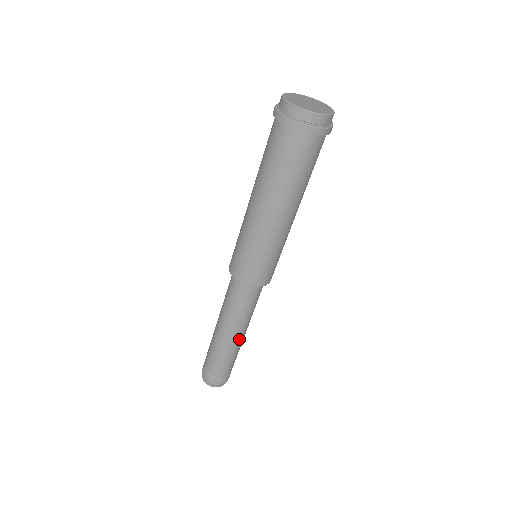
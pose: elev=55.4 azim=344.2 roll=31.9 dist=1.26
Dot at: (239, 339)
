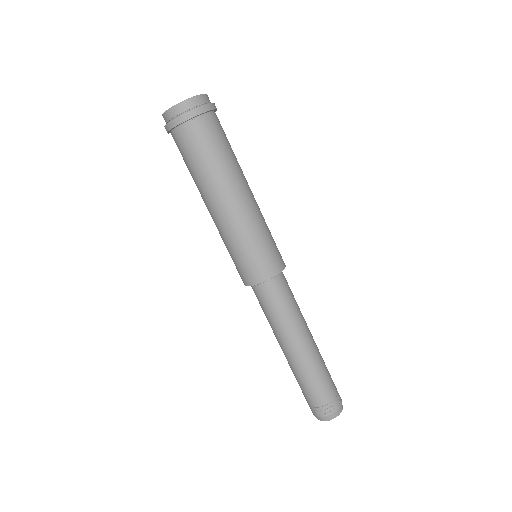
Dot at: (302, 350)
